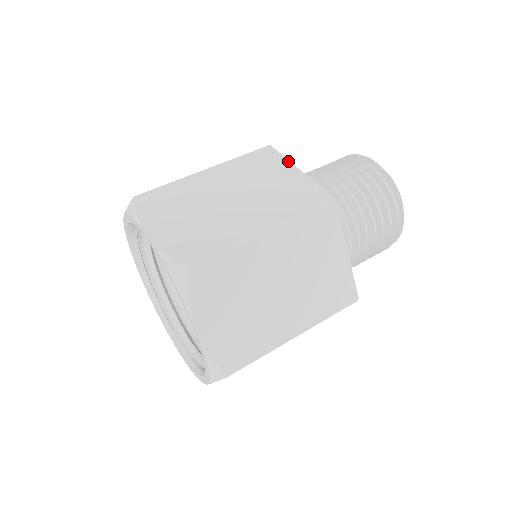
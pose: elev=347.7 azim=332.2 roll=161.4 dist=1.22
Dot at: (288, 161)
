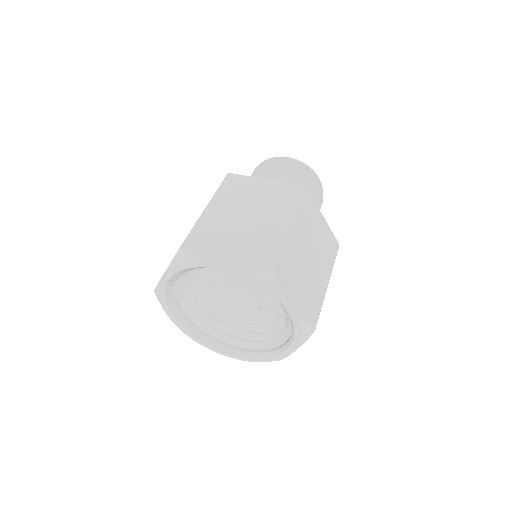
Dot at: occluded
